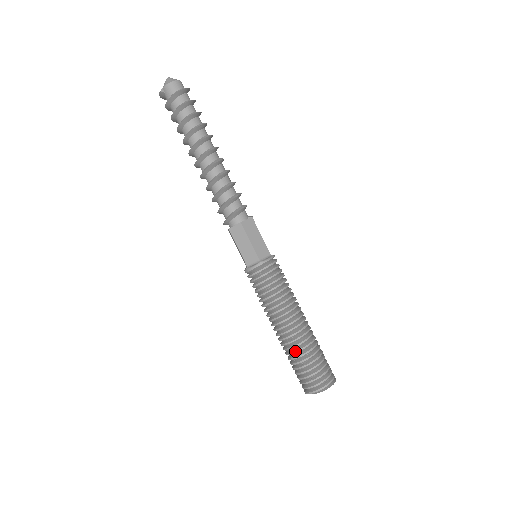
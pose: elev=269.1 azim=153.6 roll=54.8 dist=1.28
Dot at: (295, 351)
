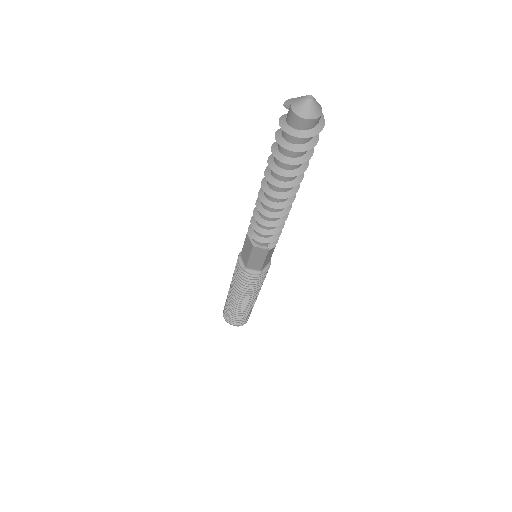
Dot at: (228, 303)
